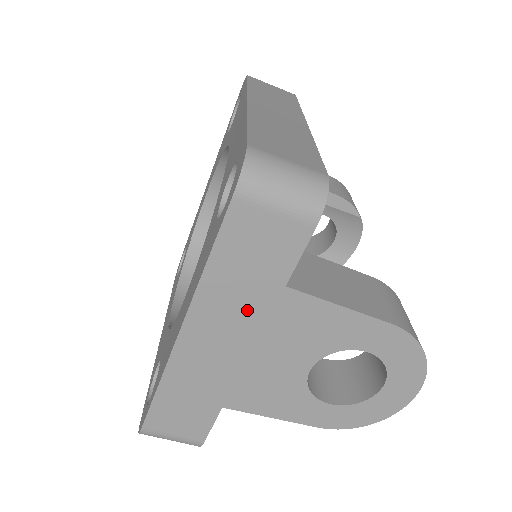
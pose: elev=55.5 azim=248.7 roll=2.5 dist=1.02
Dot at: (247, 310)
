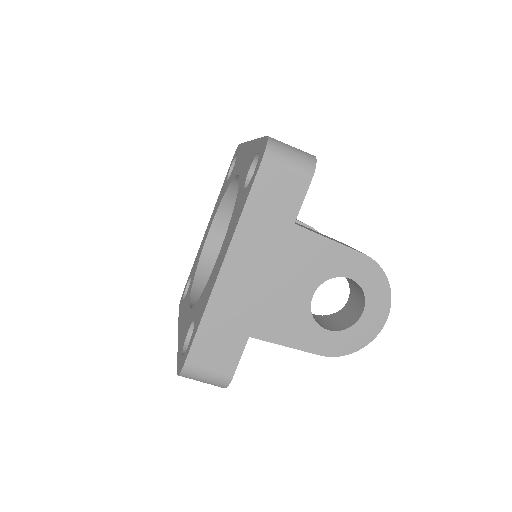
Dot at: (269, 243)
